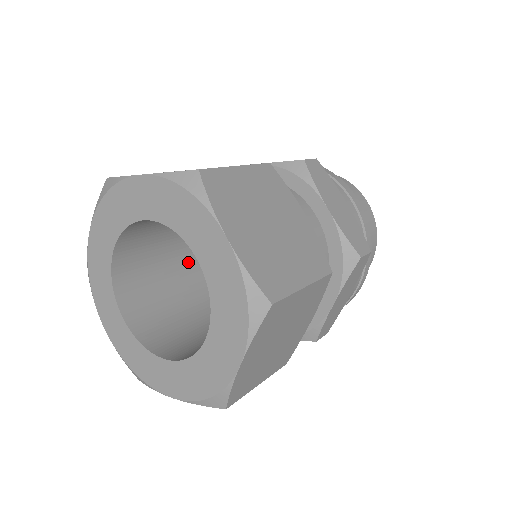
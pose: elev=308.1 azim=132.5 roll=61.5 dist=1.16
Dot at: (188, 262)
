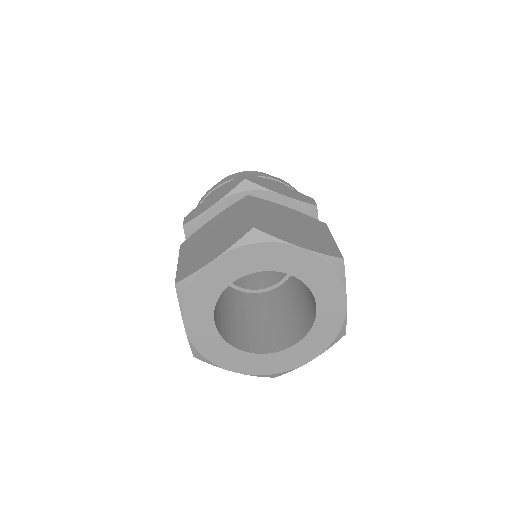
Dot at: (224, 295)
